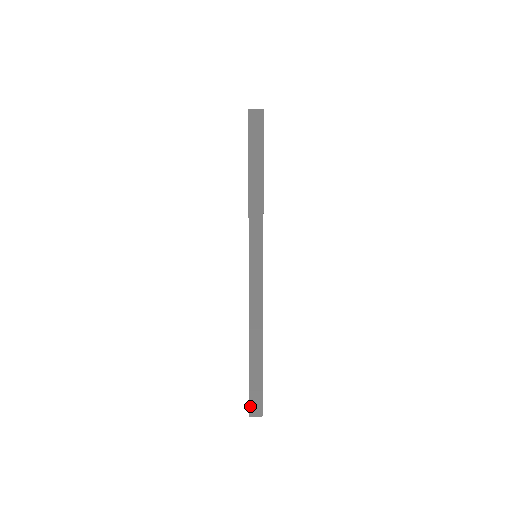
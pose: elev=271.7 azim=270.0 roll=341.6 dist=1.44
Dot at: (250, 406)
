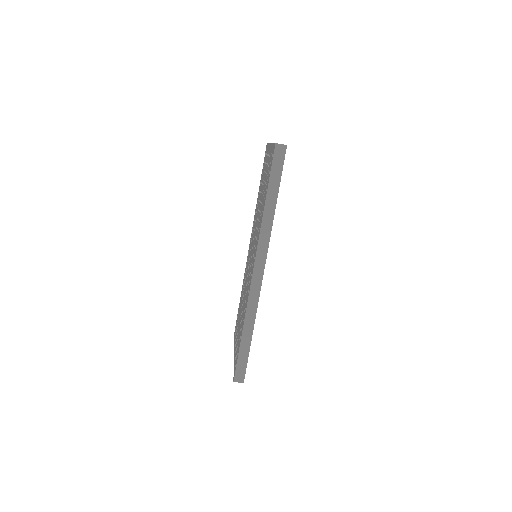
Dot at: (235, 373)
